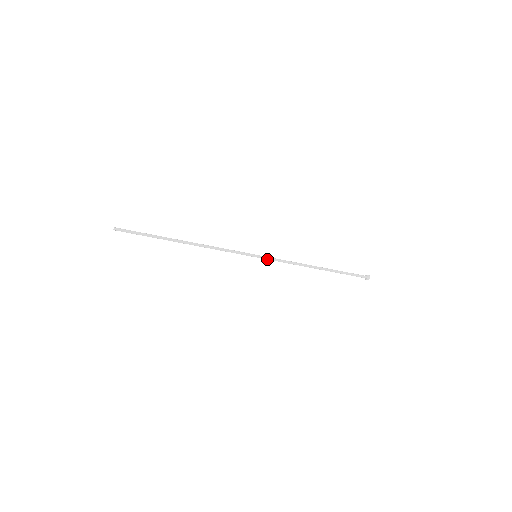
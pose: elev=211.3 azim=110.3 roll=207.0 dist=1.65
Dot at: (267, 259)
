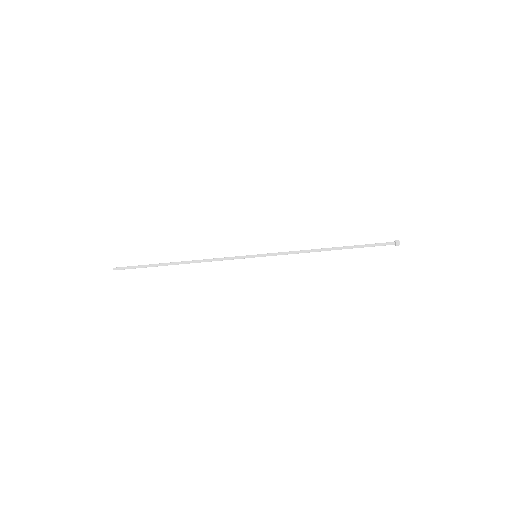
Dot at: occluded
